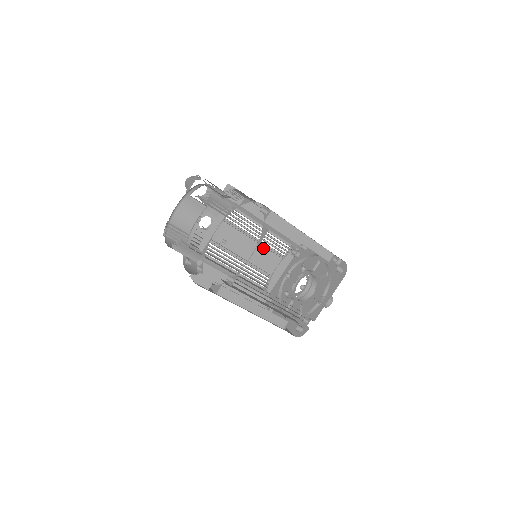
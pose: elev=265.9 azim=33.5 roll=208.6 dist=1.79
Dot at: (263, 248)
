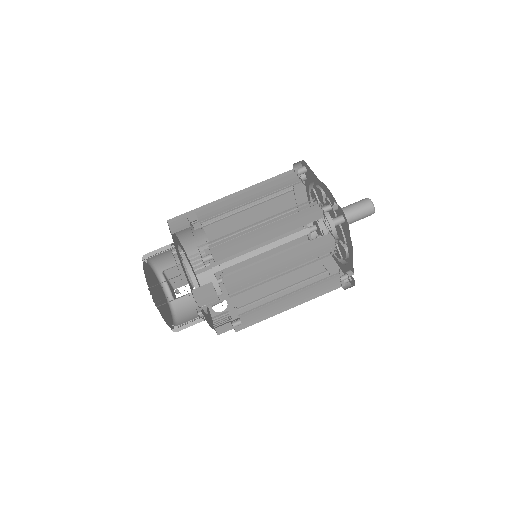
Dot at: occluded
